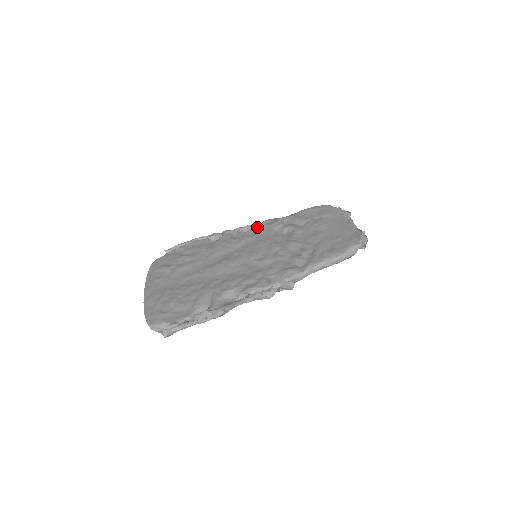
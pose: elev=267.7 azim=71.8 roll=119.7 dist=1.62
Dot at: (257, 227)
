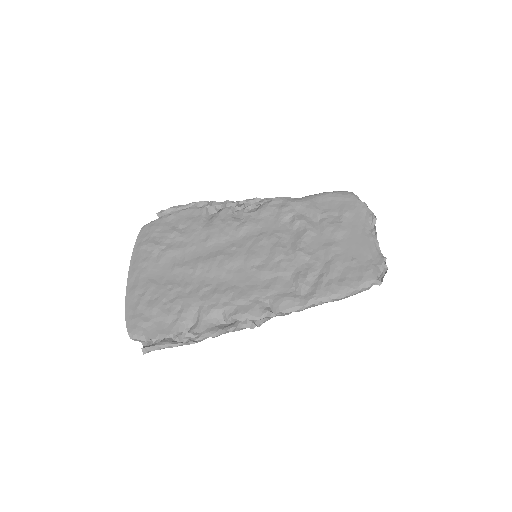
Dot at: (264, 208)
